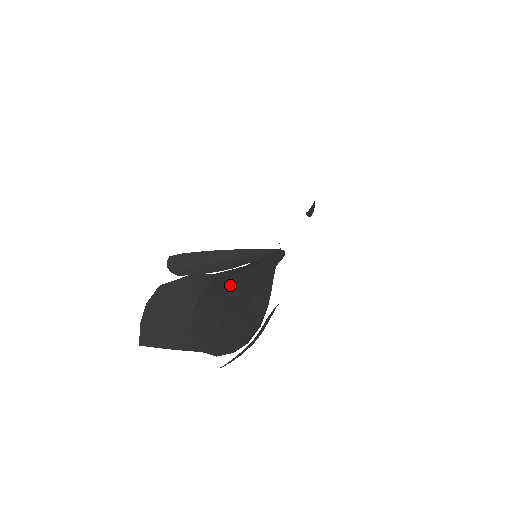
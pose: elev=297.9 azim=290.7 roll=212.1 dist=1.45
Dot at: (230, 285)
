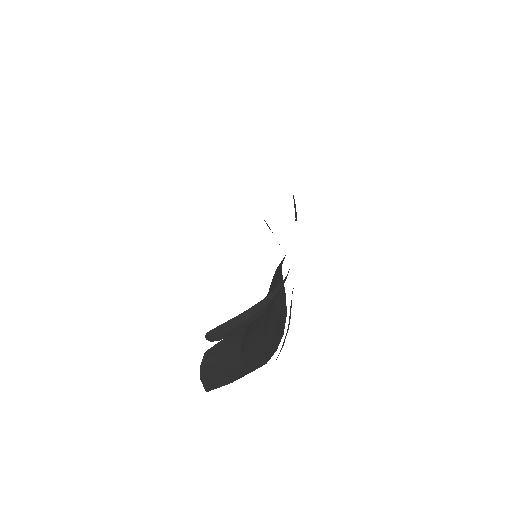
Dot at: occluded
